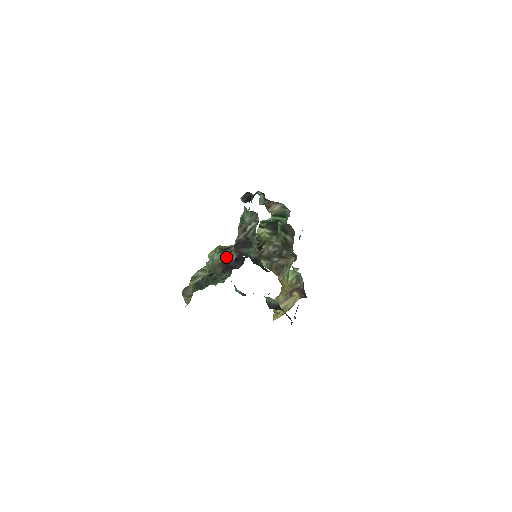
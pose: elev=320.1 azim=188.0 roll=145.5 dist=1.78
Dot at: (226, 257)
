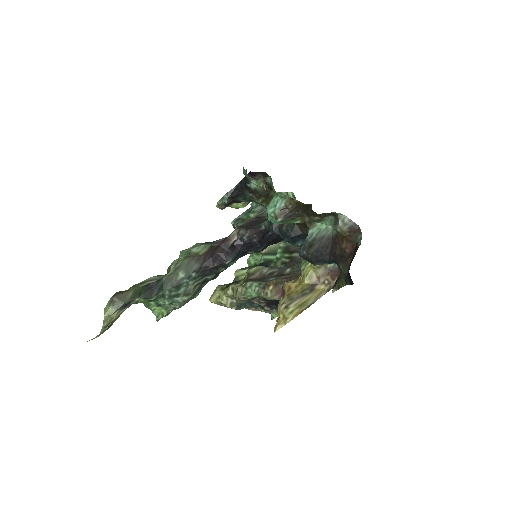
Dot at: (217, 243)
